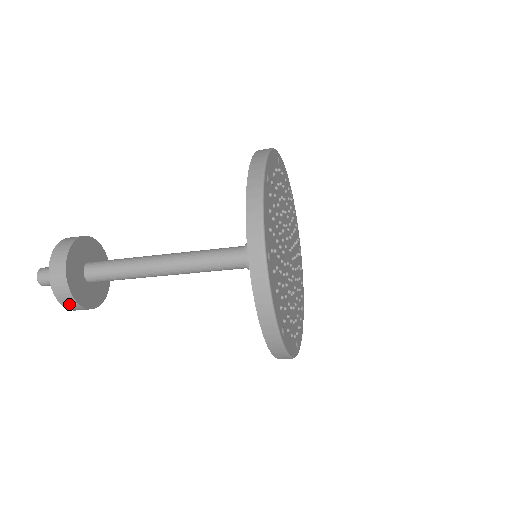
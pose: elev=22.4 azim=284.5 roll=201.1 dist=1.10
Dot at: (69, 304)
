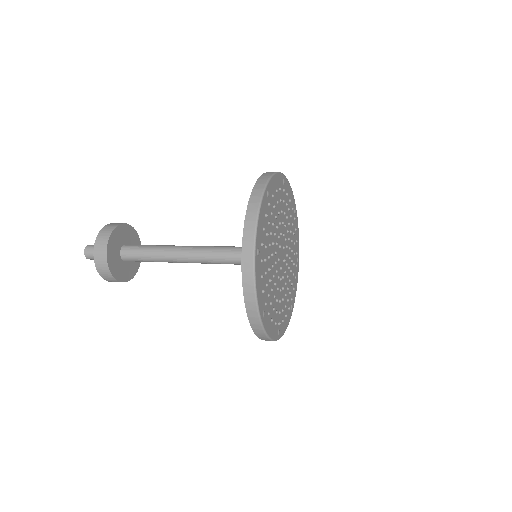
Dot at: occluded
